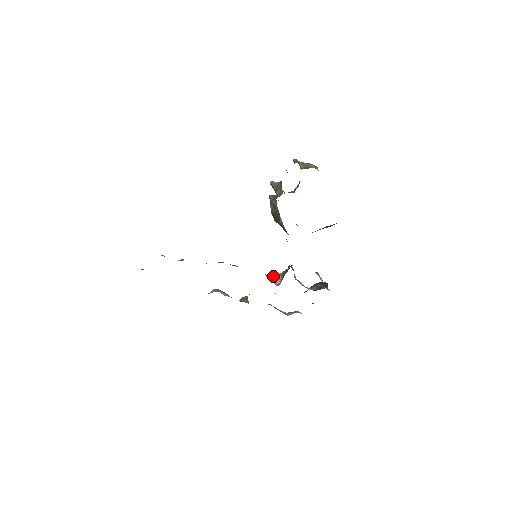
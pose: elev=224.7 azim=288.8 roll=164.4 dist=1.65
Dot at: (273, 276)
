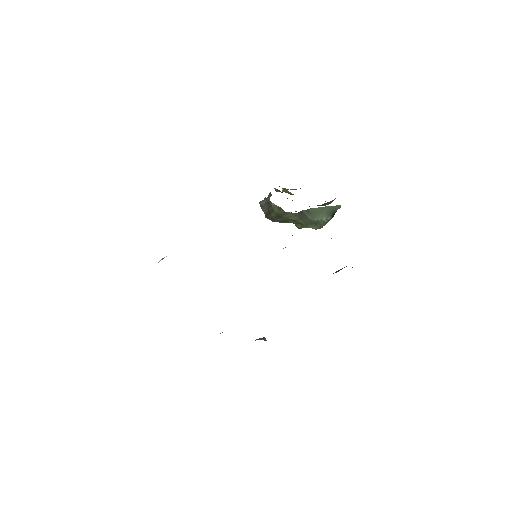
Dot at: occluded
